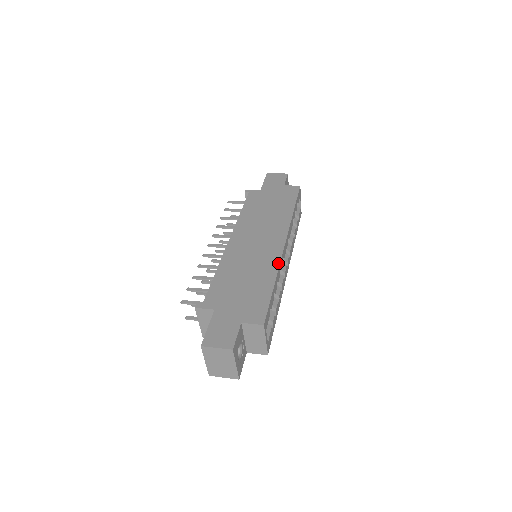
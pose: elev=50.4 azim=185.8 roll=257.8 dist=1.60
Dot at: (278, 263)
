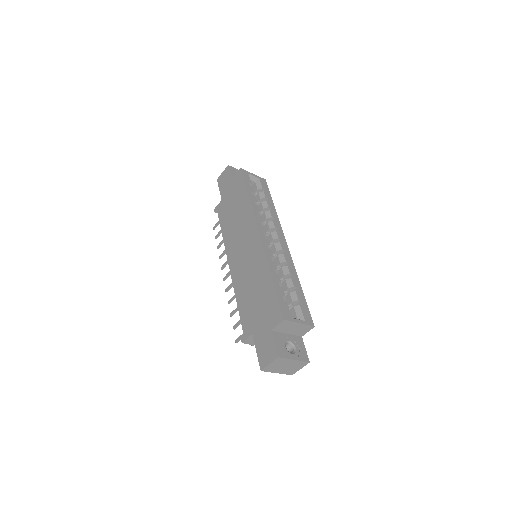
Dot at: (264, 257)
